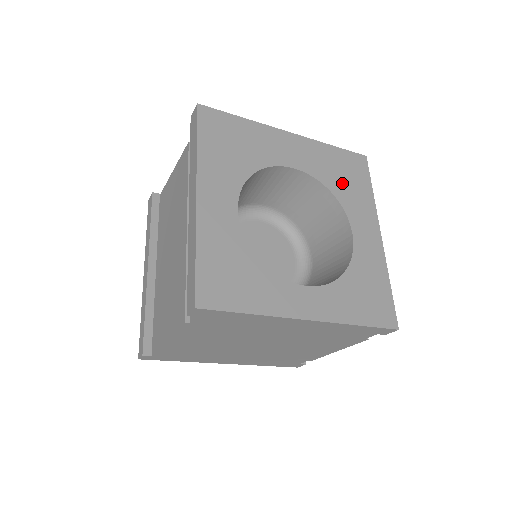
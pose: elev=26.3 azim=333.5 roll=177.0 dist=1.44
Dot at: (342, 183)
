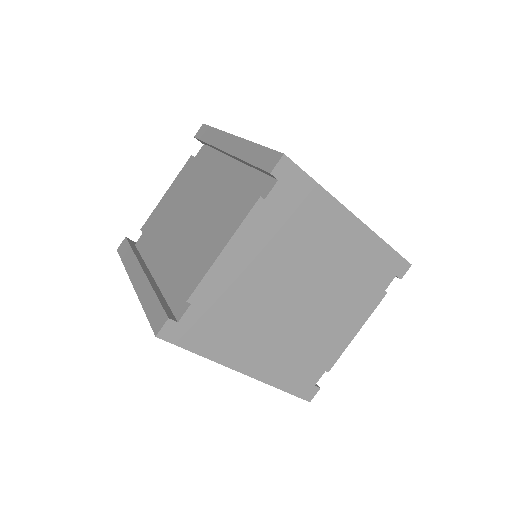
Dot at: occluded
